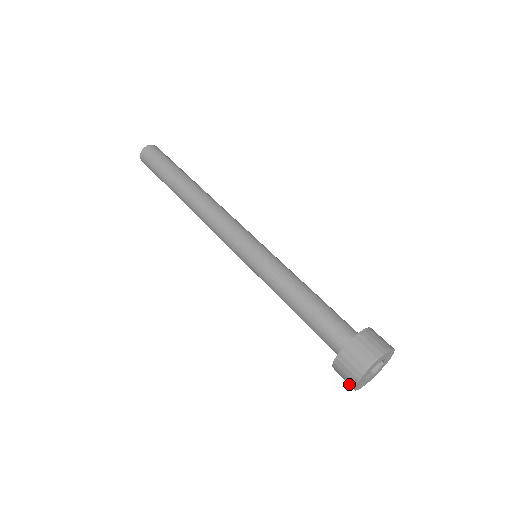
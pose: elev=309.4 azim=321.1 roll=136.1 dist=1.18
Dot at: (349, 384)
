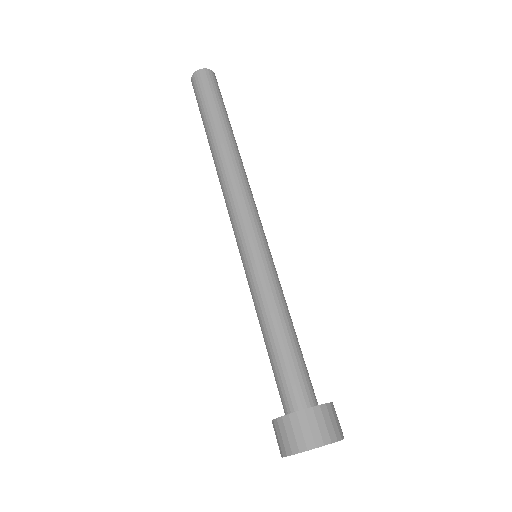
Dot at: occluded
